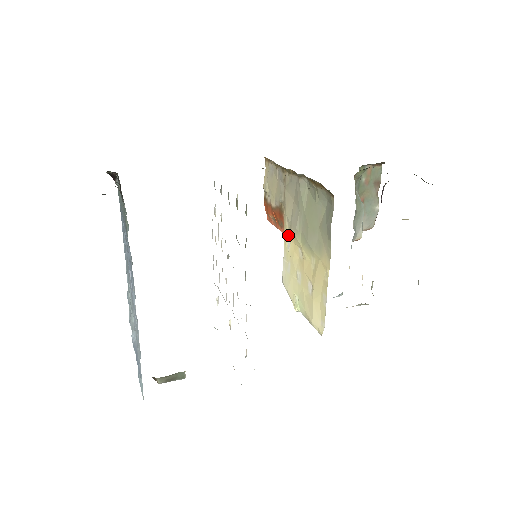
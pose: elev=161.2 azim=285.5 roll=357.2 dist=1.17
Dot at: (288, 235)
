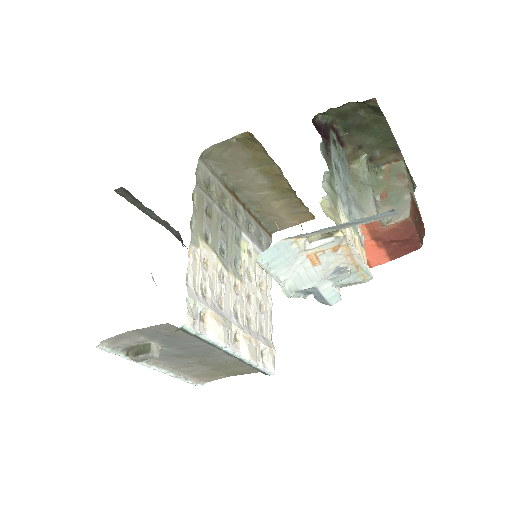
Dot at: occluded
